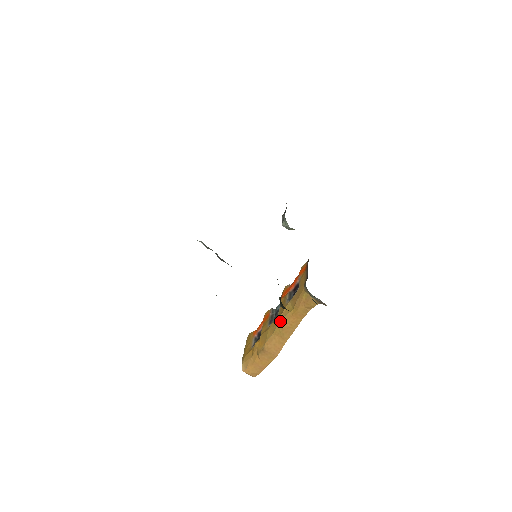
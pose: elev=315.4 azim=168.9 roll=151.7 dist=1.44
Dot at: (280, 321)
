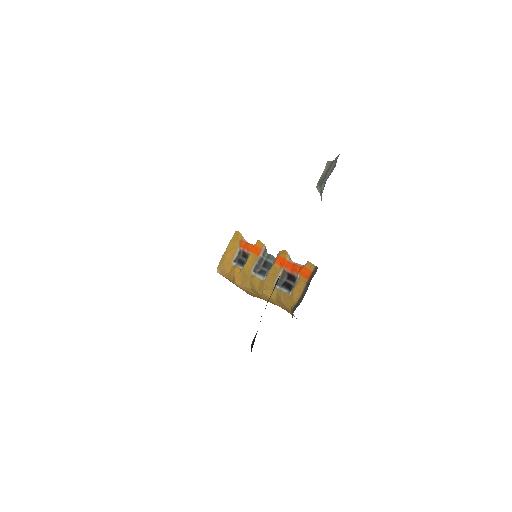
Dot at: (261, 293)
